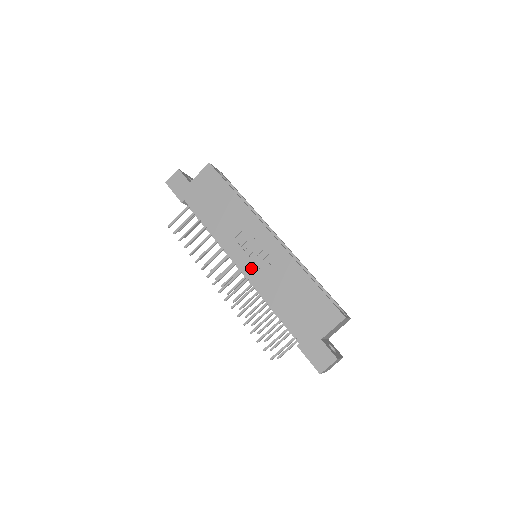
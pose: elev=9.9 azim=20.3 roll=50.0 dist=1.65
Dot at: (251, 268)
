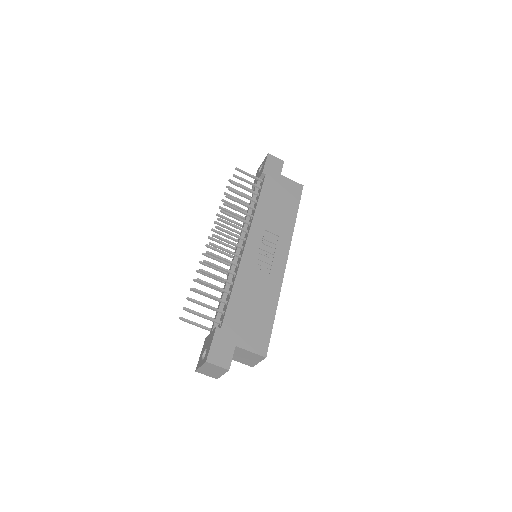
Dot at: (252, 254)
